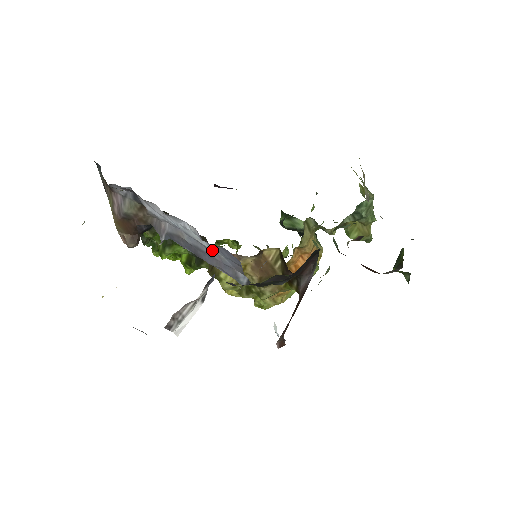
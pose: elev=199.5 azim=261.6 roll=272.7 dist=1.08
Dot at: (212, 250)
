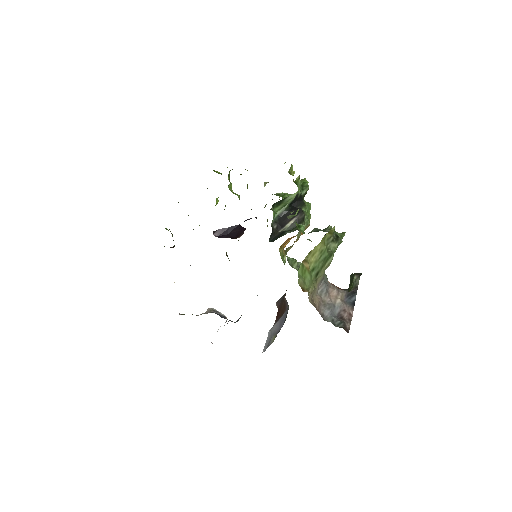
Dot at: occluded
